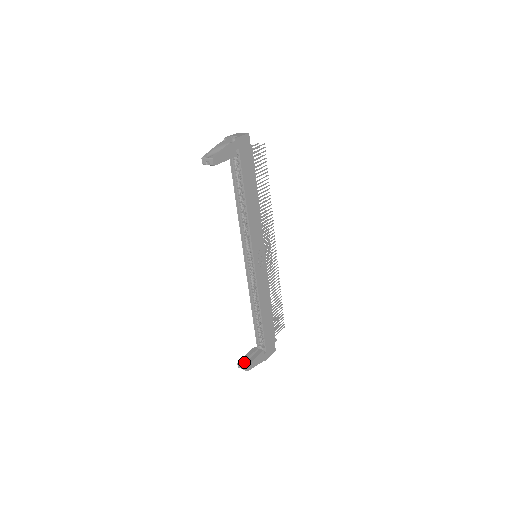
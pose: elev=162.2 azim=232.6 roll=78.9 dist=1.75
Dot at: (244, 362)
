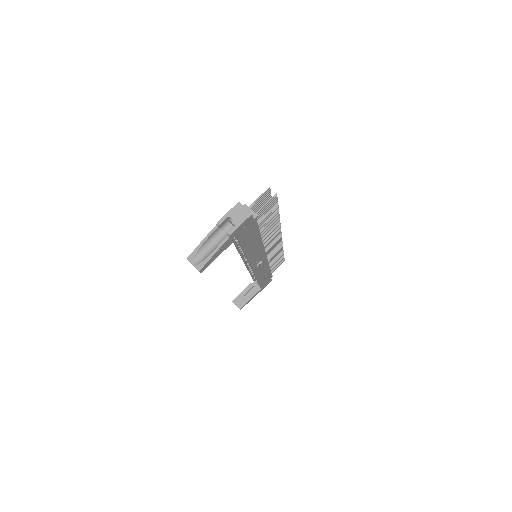
Dot at: (239, 301)
